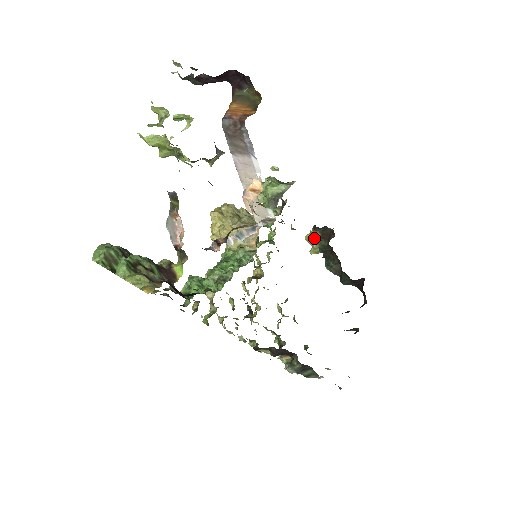
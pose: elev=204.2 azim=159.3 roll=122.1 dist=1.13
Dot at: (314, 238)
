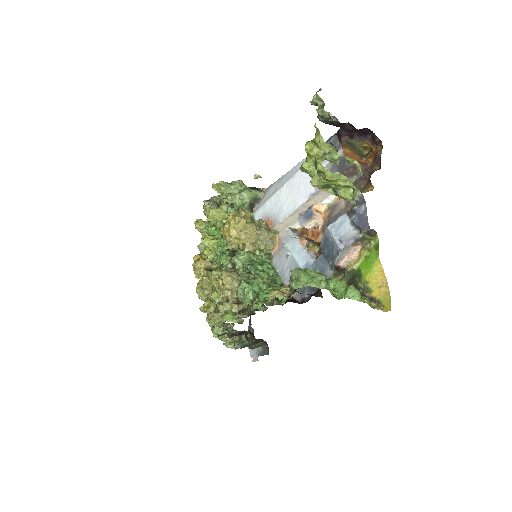
Dot at: occluded
